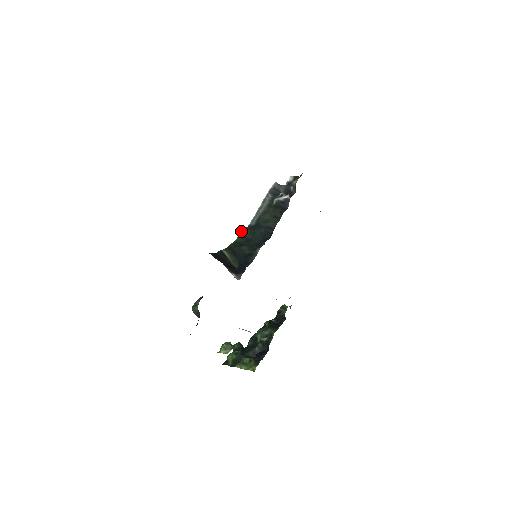
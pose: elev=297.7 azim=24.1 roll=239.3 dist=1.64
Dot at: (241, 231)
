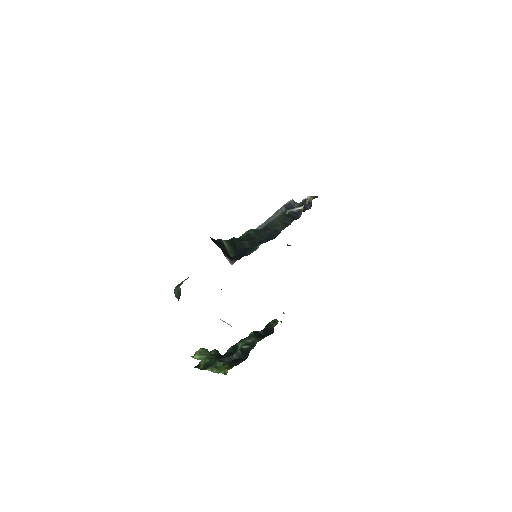
Dot at: (246, 231)
